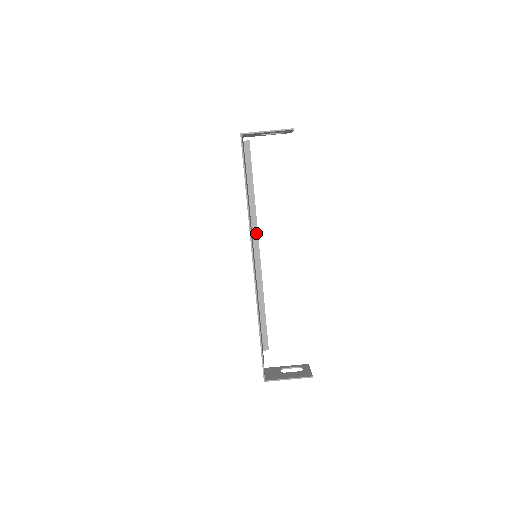
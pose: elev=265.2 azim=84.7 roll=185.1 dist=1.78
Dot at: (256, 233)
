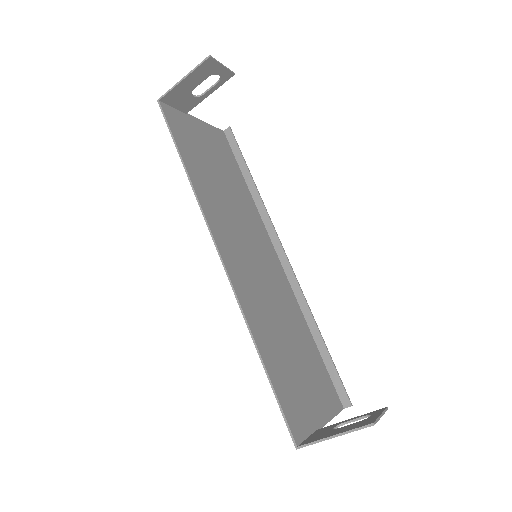
Dot at: (274, 234)
